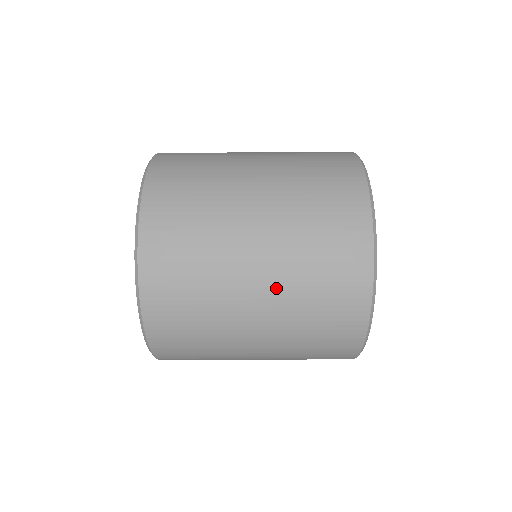
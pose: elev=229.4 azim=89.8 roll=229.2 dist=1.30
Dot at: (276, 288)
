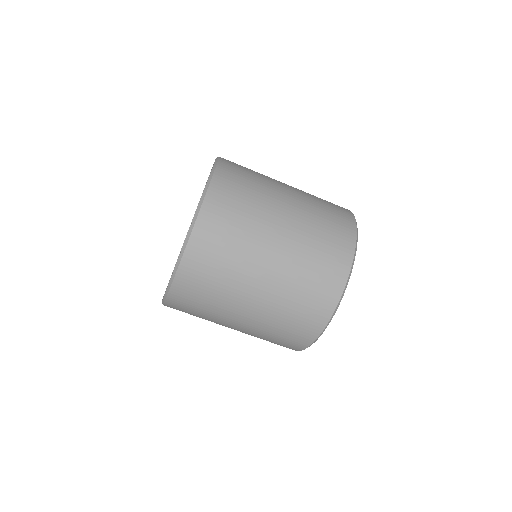
Dot at: (291, 244)
